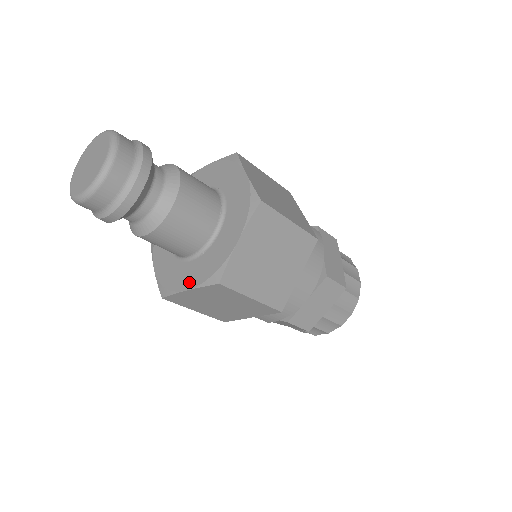
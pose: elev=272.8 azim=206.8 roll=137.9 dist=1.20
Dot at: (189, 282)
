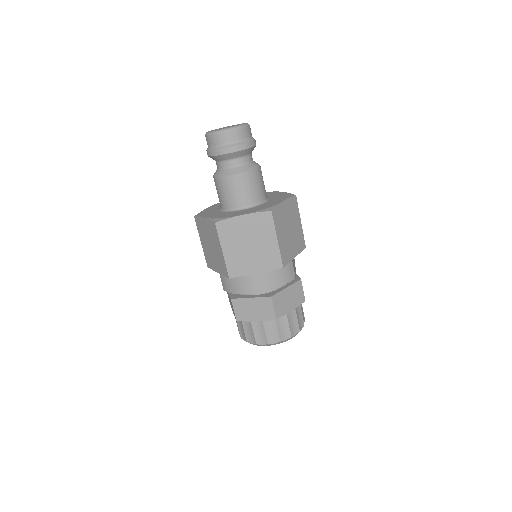
Dot at: (209, 216)
